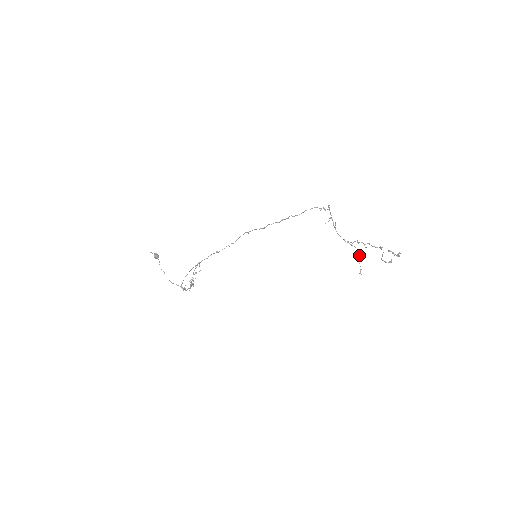
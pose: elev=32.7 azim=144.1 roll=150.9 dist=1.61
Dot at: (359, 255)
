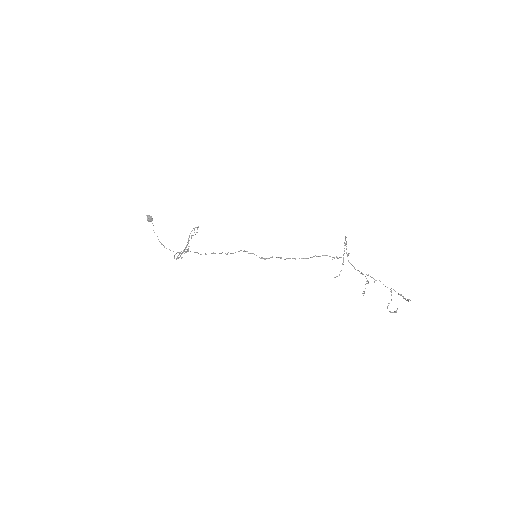
Dot at: (367, 281)
